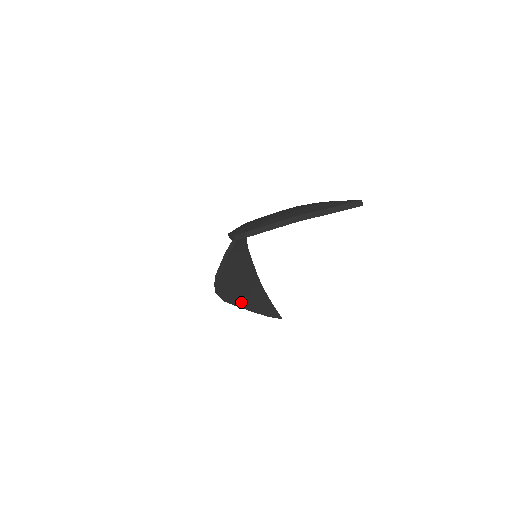
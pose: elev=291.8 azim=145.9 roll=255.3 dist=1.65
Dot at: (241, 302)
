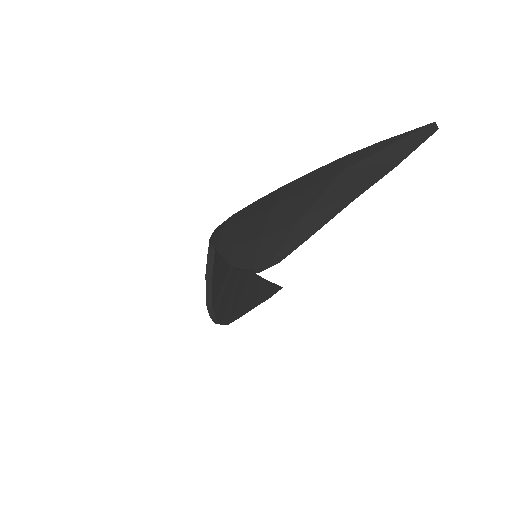
Dot at: (242, 308)
